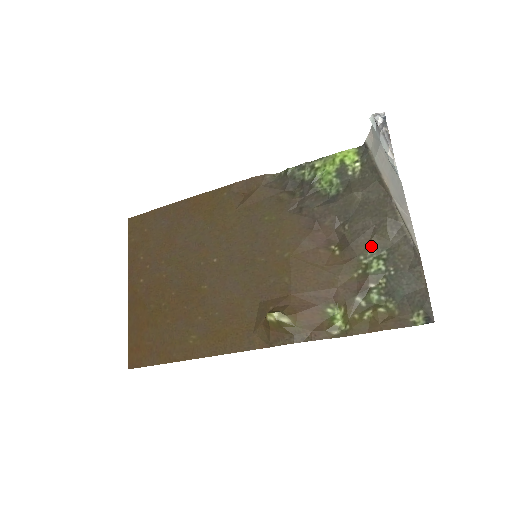
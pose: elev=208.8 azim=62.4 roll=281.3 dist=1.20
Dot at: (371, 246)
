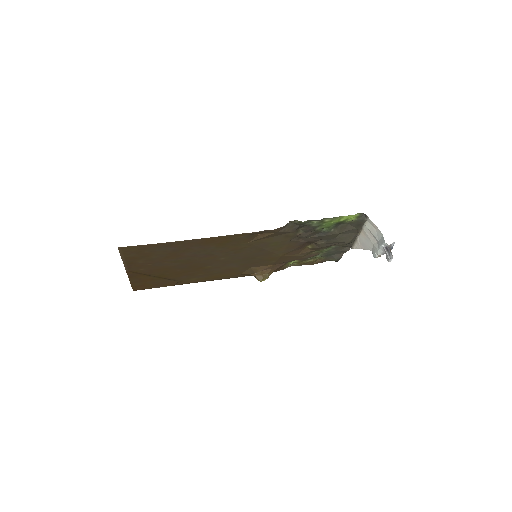
Dot at: occluded
